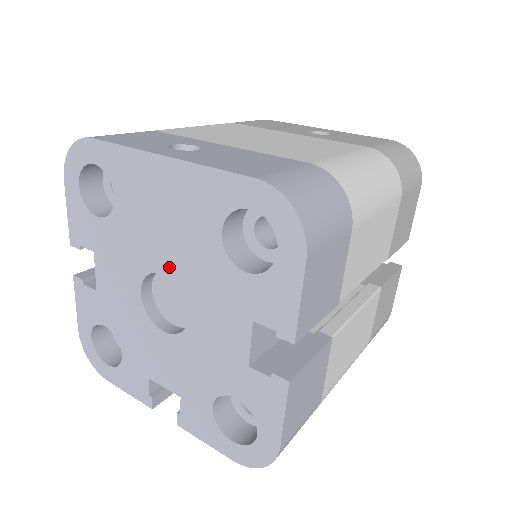
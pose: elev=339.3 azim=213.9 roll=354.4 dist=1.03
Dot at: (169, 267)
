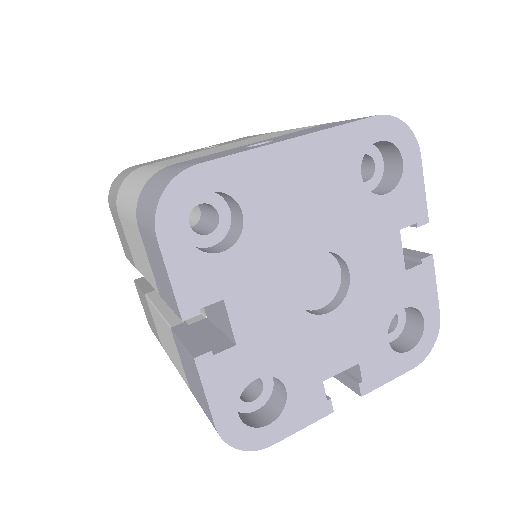
Dot at: (321, 242)
